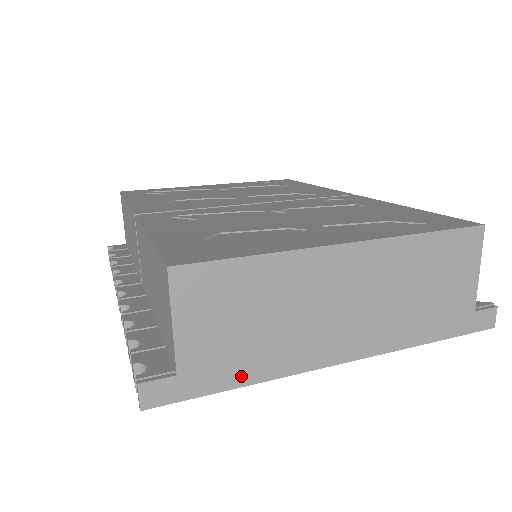
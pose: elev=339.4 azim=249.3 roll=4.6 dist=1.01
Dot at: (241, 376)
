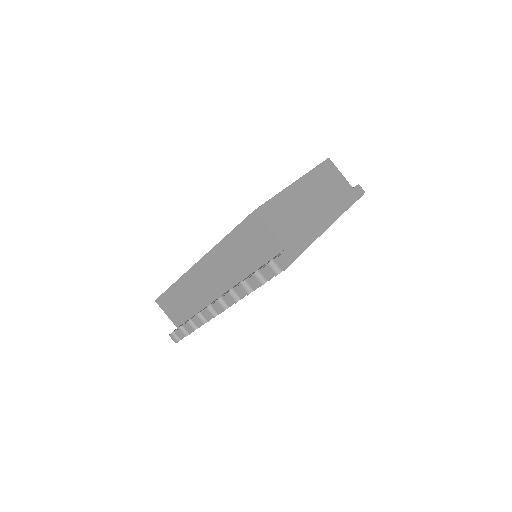
Dot at: (305, 242)
